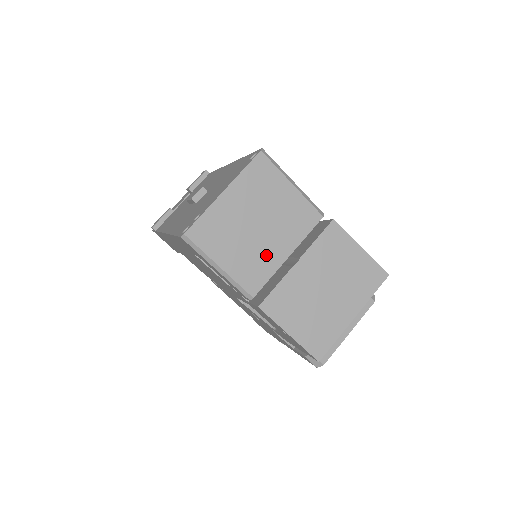
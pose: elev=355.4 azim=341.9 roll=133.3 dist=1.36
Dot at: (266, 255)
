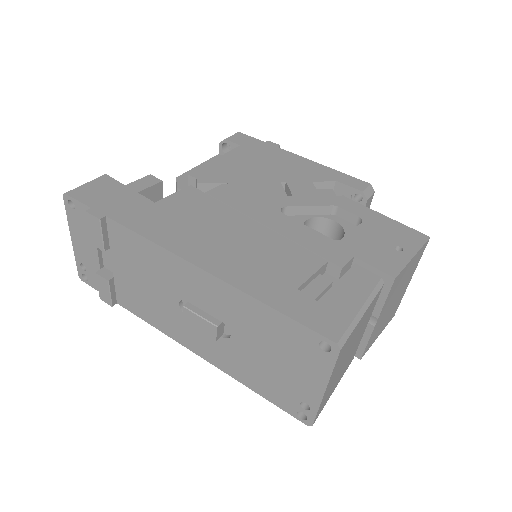
Dot at: (355, 347)
